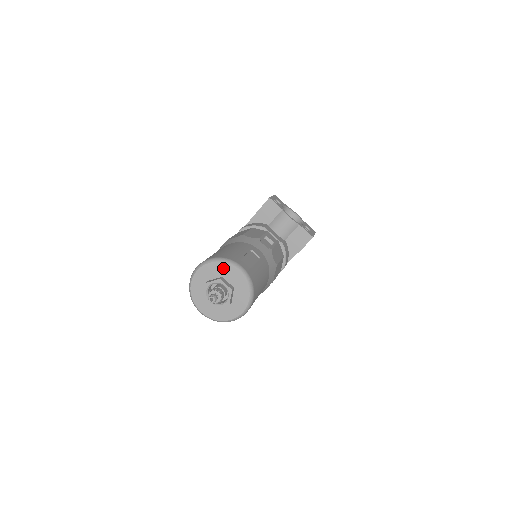
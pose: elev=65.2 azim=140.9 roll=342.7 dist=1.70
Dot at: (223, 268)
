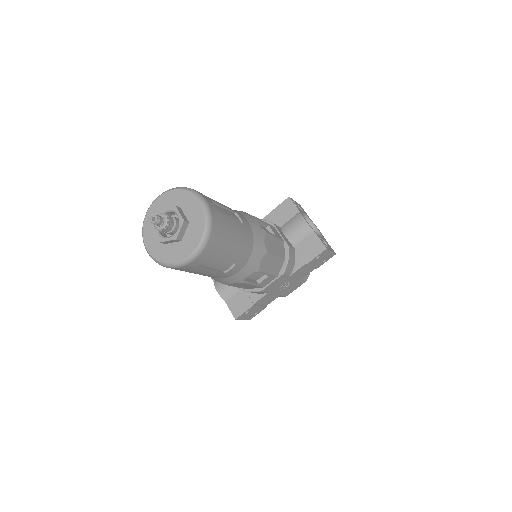
Dot at: (184, 197)
